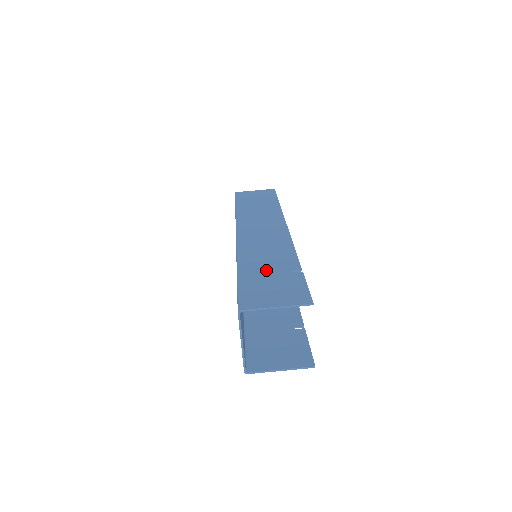
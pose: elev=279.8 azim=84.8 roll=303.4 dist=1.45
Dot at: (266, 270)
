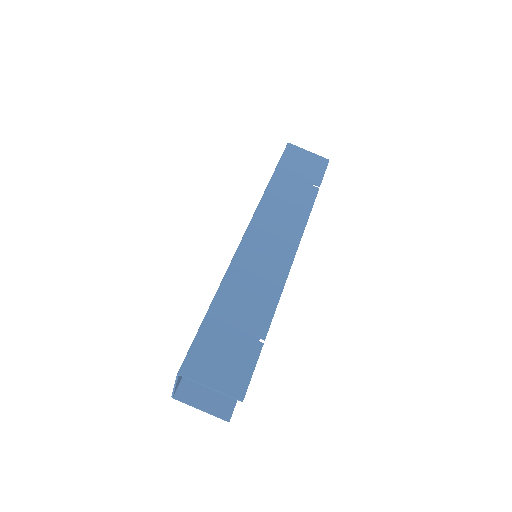
Dot at: (235, 321)
